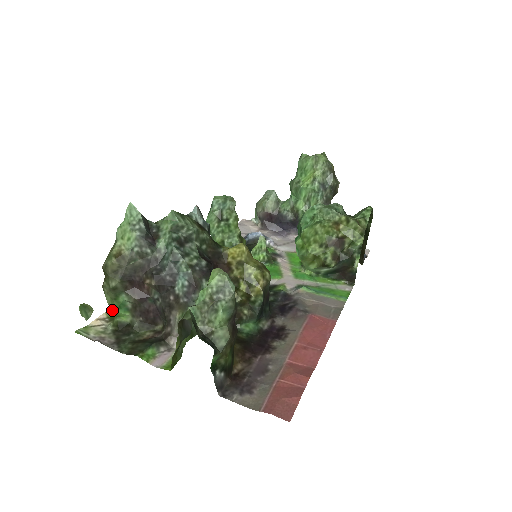
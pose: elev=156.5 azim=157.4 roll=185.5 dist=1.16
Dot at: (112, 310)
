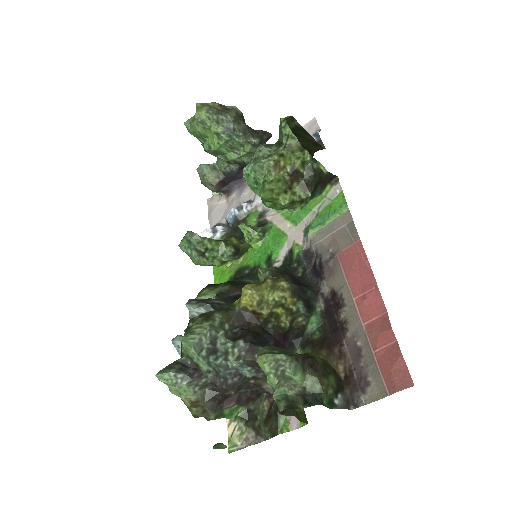
Dot at: occluded
